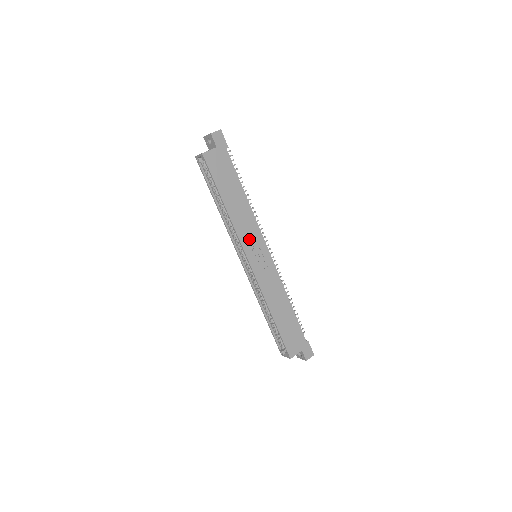
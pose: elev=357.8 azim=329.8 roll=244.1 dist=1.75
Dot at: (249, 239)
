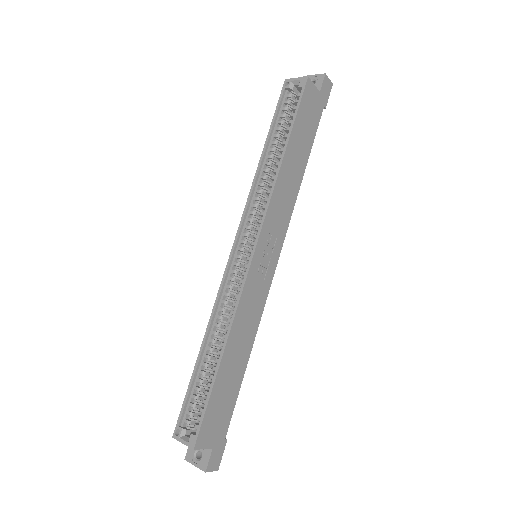
Dot at: (274, 223)
